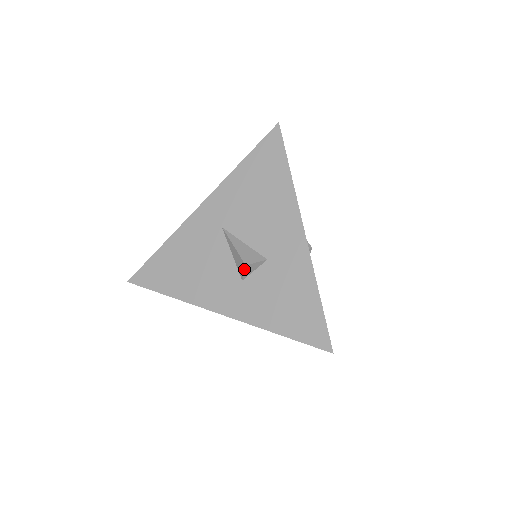
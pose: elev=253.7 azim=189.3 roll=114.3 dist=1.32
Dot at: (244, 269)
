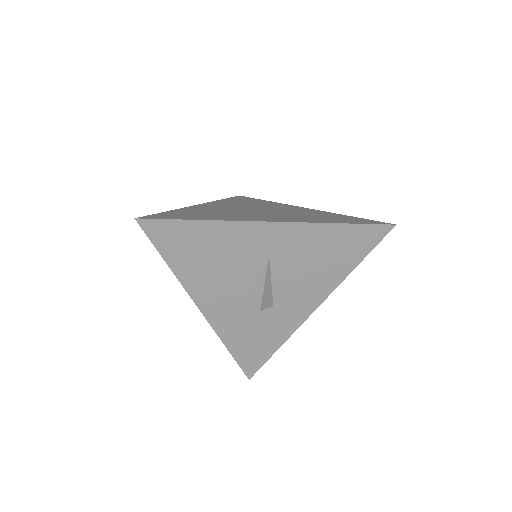
Dot at: (255, 309)
